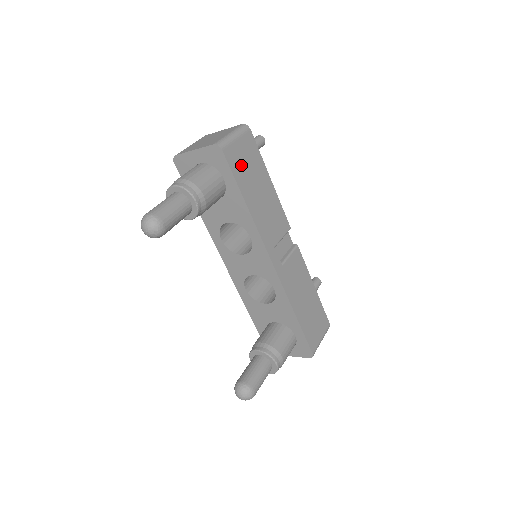
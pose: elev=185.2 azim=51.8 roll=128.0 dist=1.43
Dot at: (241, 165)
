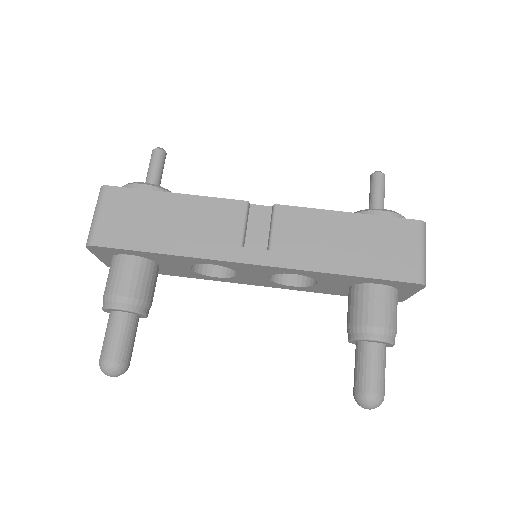
Dot at: (125, 229)
